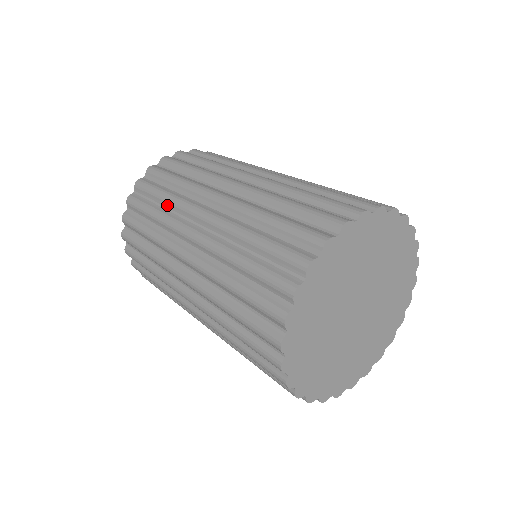
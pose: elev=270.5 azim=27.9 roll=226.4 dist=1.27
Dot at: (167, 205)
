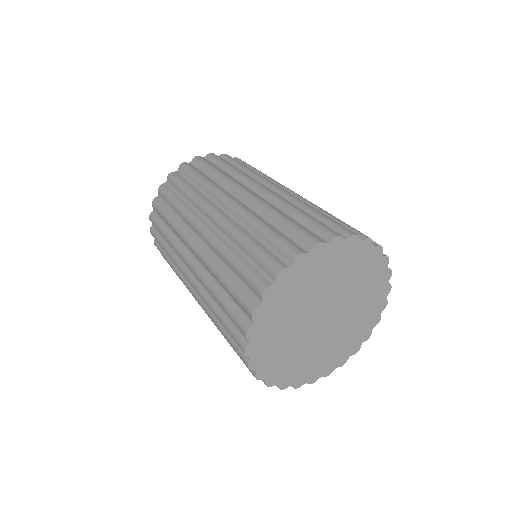
Dot at: (178, 214)
